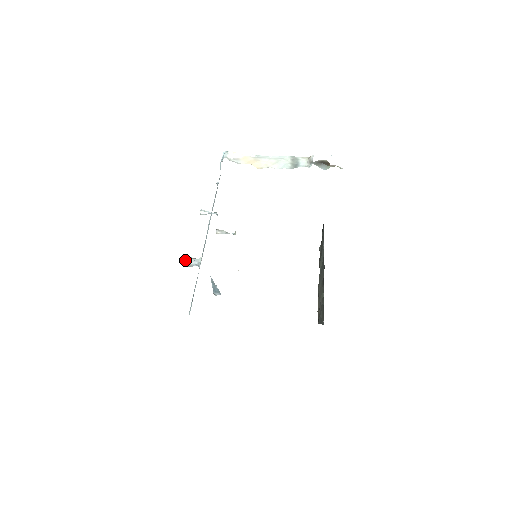
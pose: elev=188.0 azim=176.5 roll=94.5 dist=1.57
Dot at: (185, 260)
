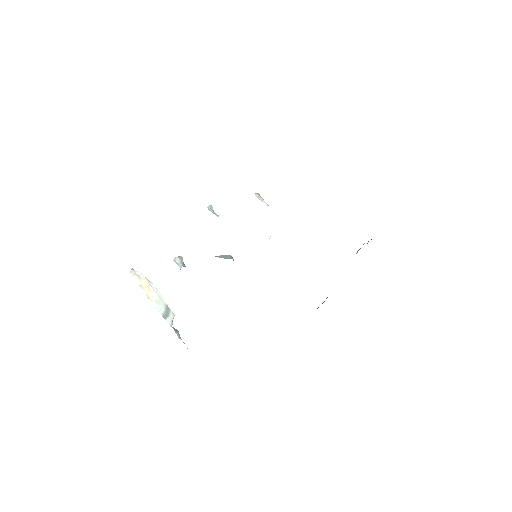
Dot at: (174, 261)
